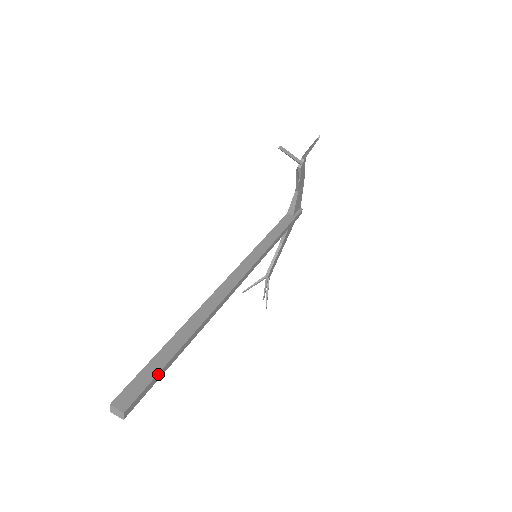
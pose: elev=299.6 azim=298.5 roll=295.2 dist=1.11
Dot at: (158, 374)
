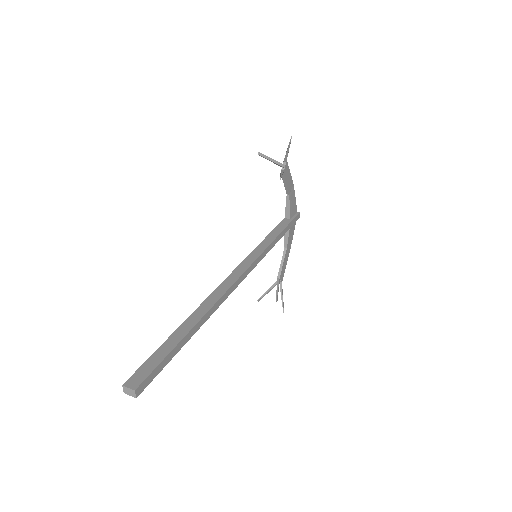
Dot at: (166, 358)
